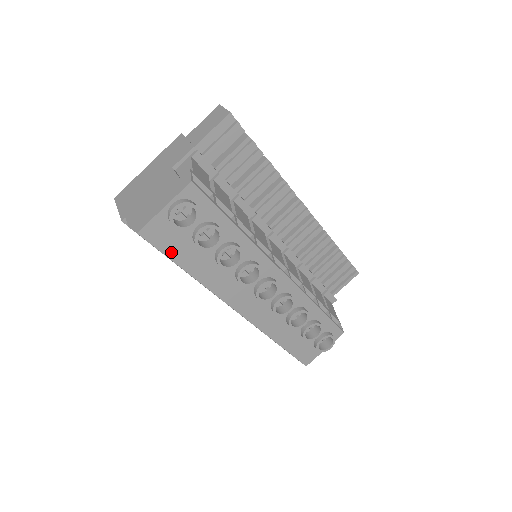
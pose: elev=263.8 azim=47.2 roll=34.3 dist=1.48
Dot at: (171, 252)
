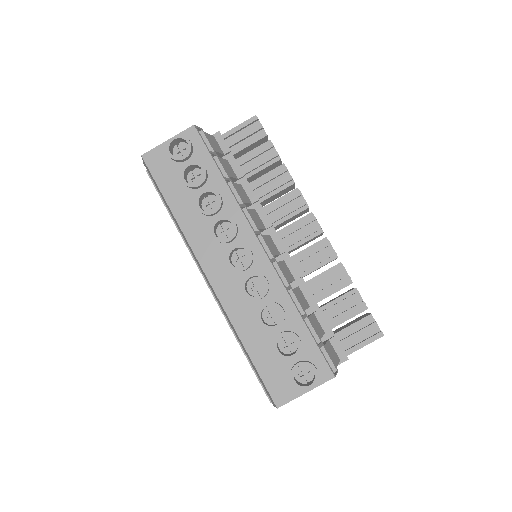
Dot at: (162, 182)
